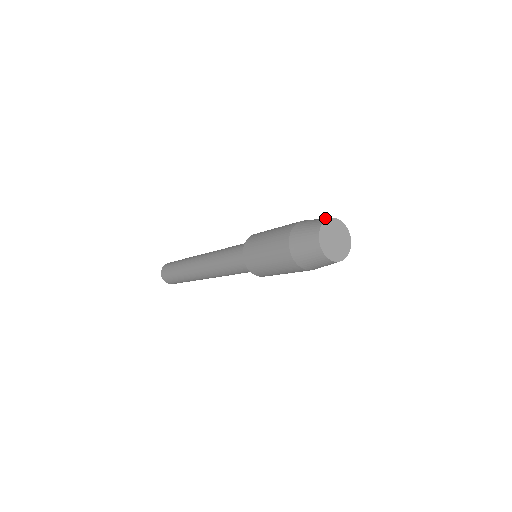
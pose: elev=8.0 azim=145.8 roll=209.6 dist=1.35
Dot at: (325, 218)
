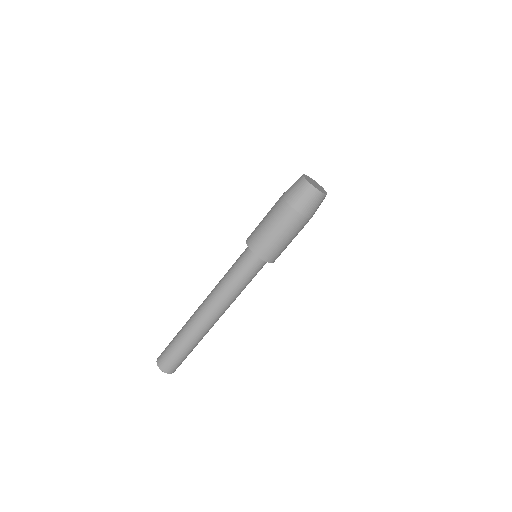
Dot at: occluded
